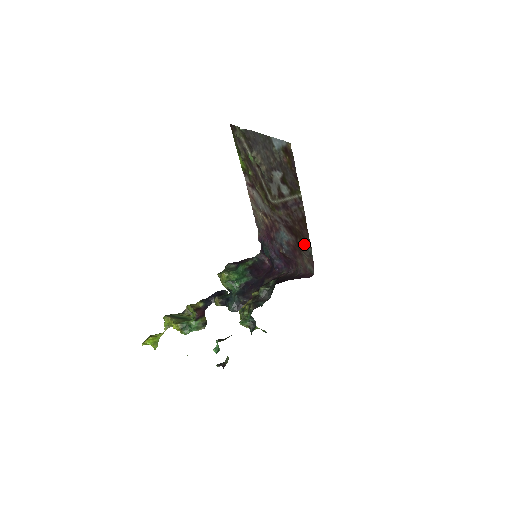
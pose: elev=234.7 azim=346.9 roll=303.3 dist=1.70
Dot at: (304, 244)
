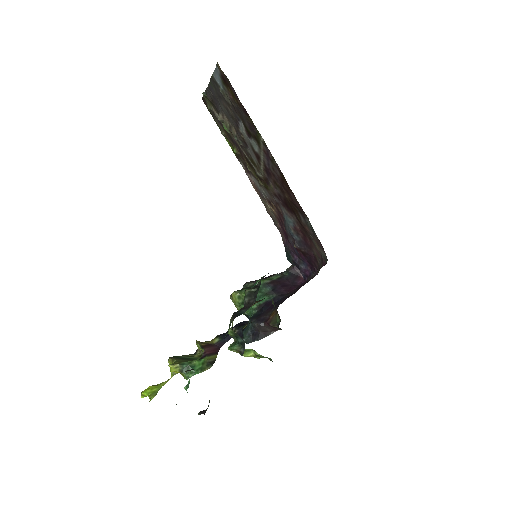
Dot at: (302, 218)
